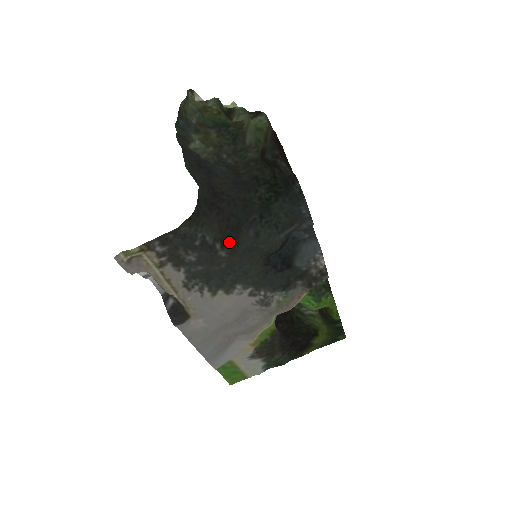
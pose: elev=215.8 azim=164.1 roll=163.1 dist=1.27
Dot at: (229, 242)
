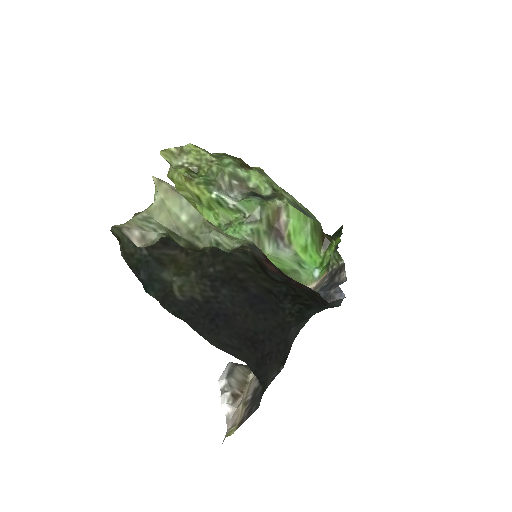
Dot at: (286, 357)
